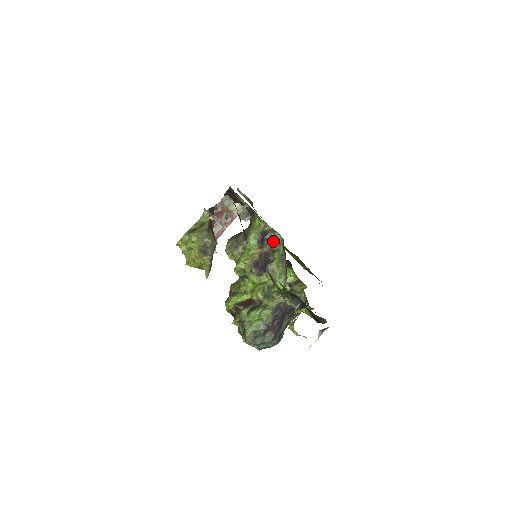
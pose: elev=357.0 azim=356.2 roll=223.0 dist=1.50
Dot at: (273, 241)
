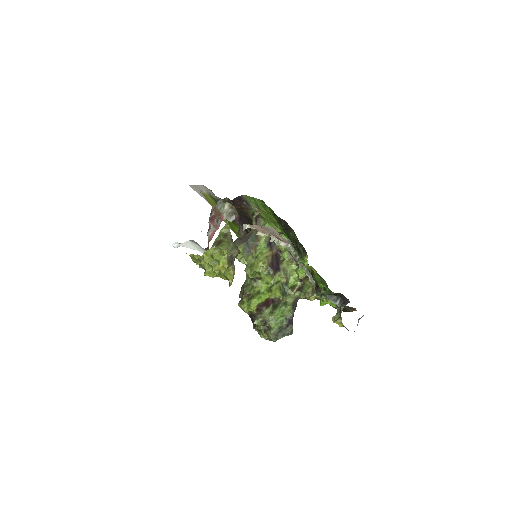
Dot at: (278, 242)
